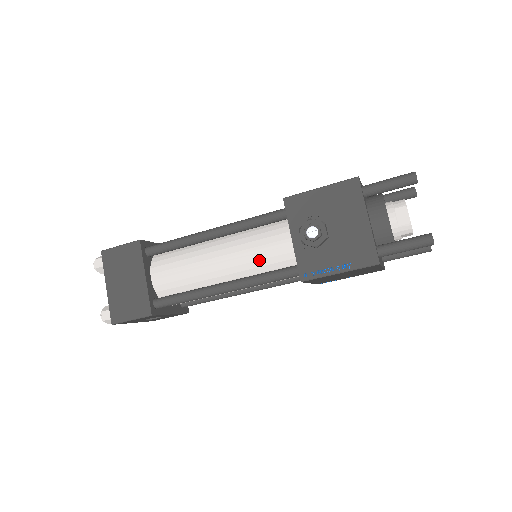
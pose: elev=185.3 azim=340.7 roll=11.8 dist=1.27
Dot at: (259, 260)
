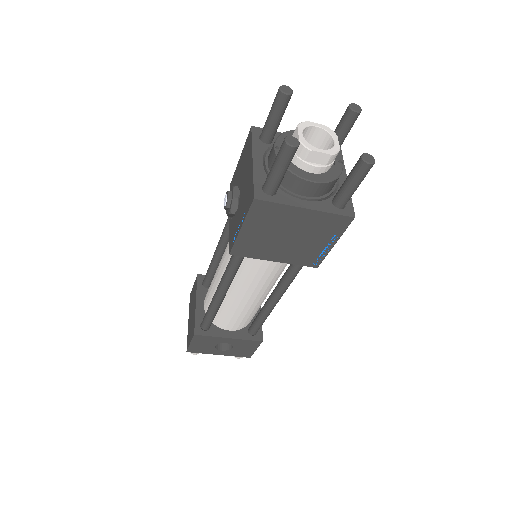
Dot at: occluded
